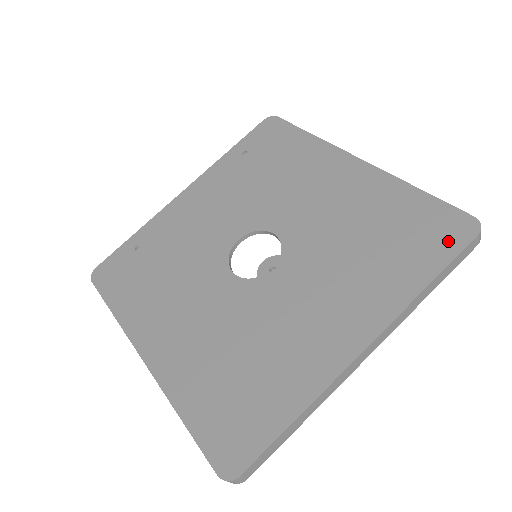
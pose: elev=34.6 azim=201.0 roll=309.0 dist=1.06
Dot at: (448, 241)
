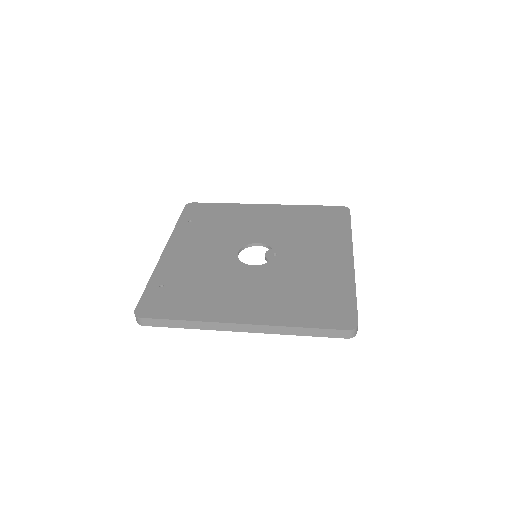
Dot at: (342, 216)
